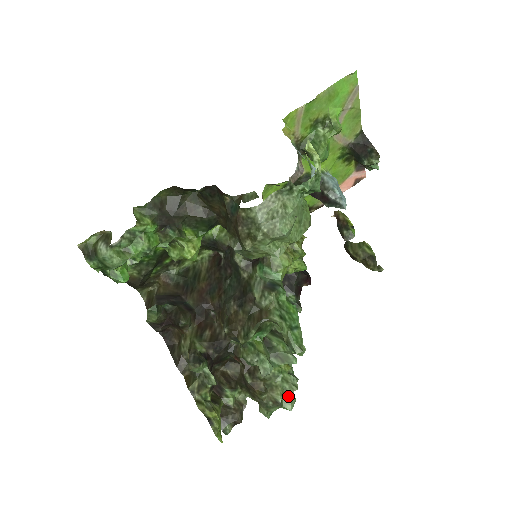
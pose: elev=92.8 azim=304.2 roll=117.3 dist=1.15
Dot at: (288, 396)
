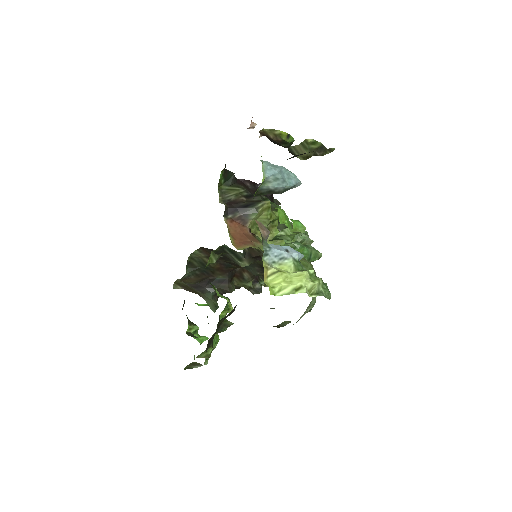
Dot at: occluded
